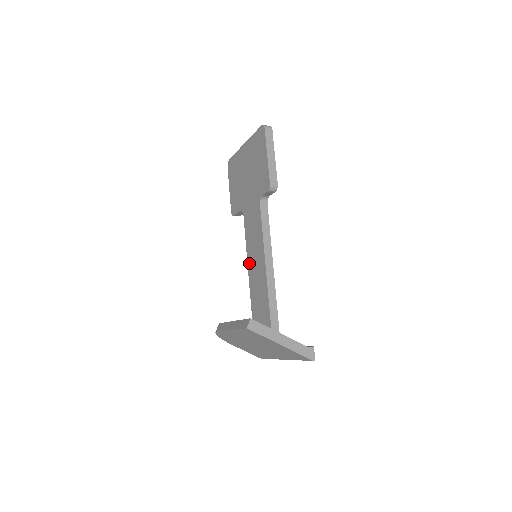
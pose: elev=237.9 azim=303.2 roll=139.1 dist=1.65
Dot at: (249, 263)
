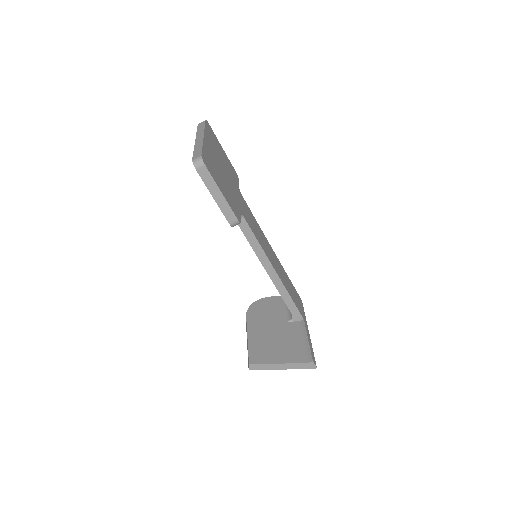
Dot at: occluded
